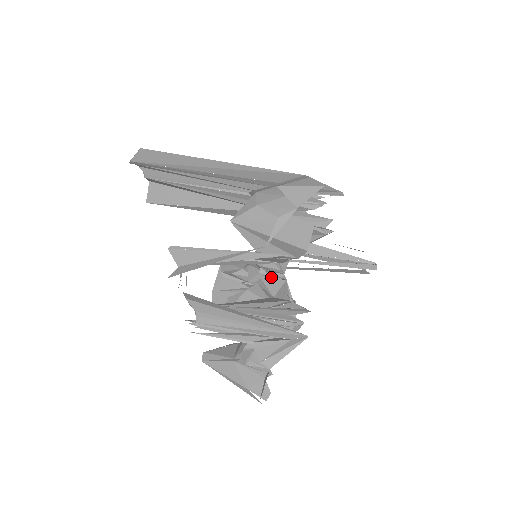
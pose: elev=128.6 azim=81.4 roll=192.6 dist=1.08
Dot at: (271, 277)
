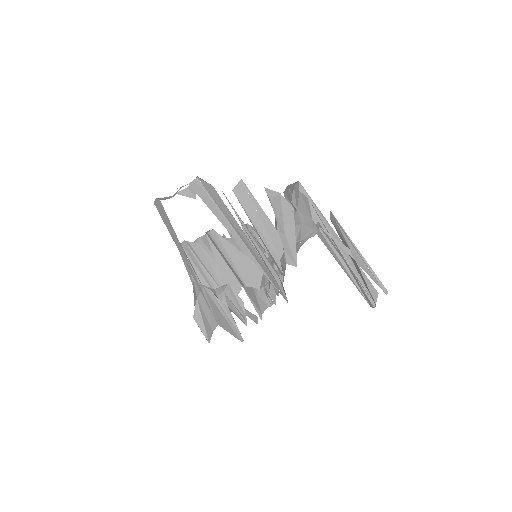
Dot at: occluded
